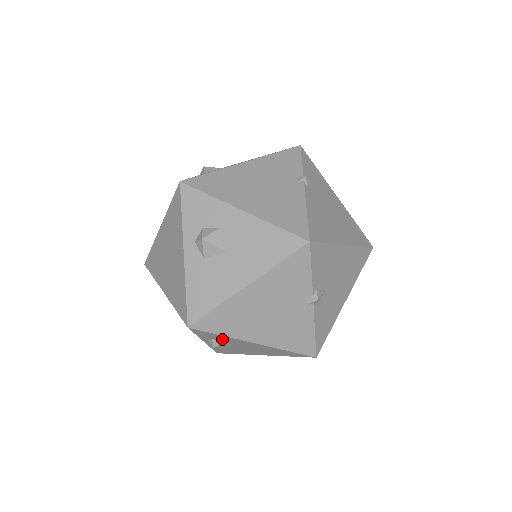
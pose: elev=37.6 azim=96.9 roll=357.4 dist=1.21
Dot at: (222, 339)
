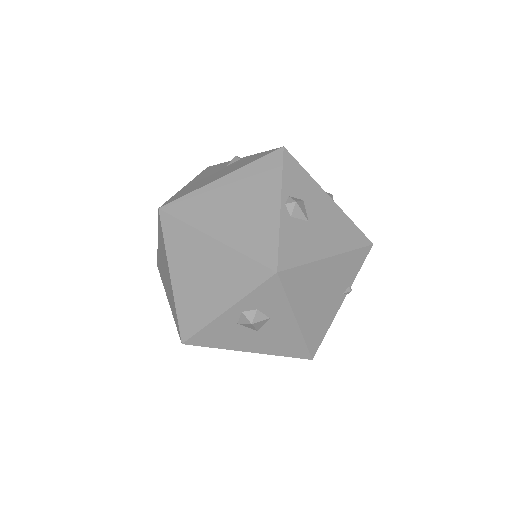
Dot at: occluded
